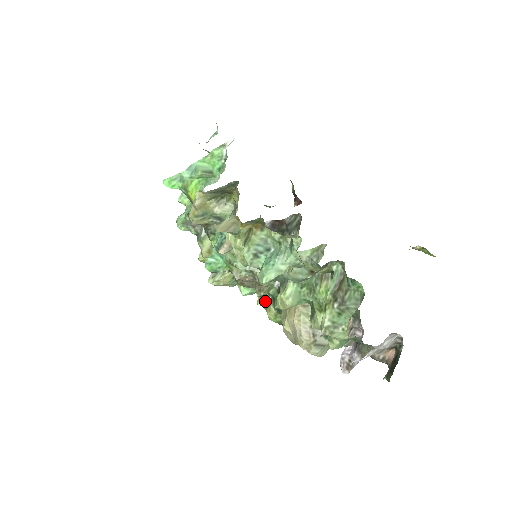
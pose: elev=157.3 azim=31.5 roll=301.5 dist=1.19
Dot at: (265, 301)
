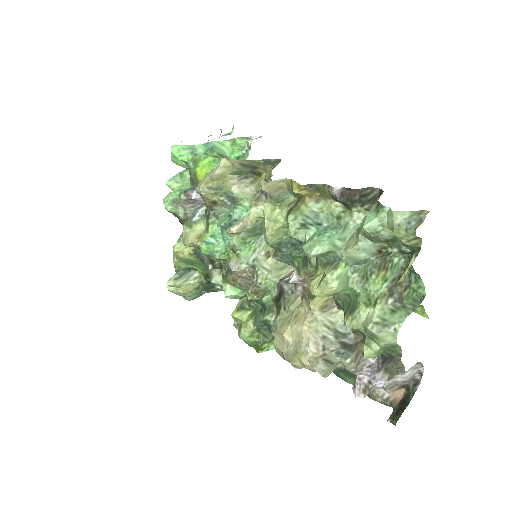
Dot at: (243, 314)
